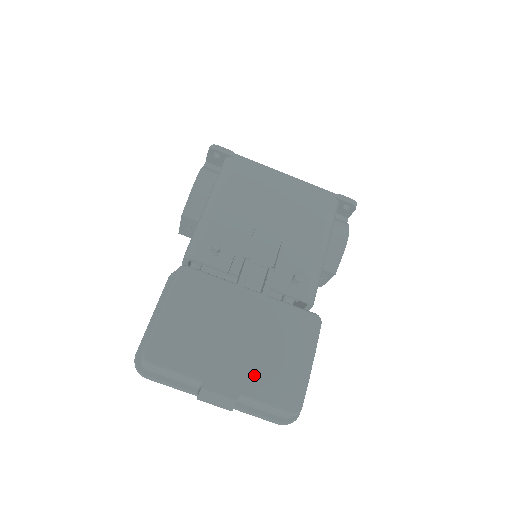
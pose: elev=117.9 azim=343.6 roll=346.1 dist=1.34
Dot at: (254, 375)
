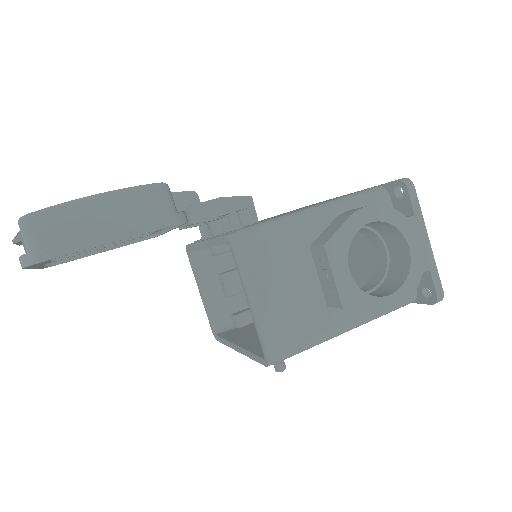
Dot at: occluded
